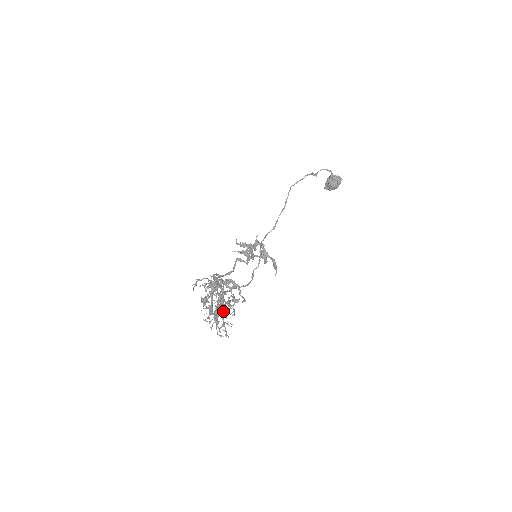
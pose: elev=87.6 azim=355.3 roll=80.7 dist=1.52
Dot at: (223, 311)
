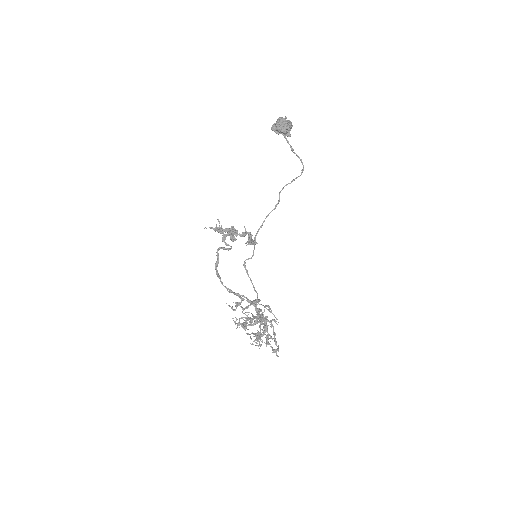
Dot at: occluded
